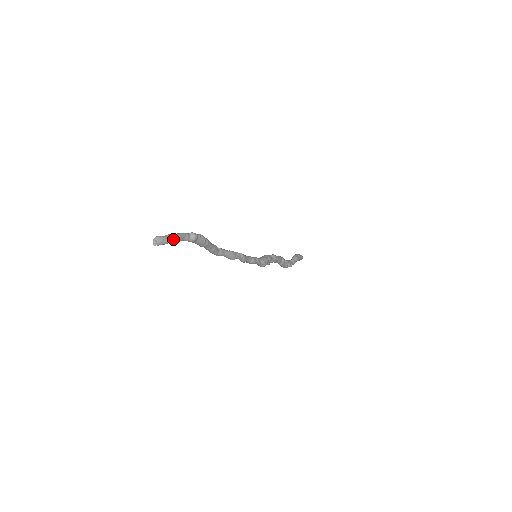
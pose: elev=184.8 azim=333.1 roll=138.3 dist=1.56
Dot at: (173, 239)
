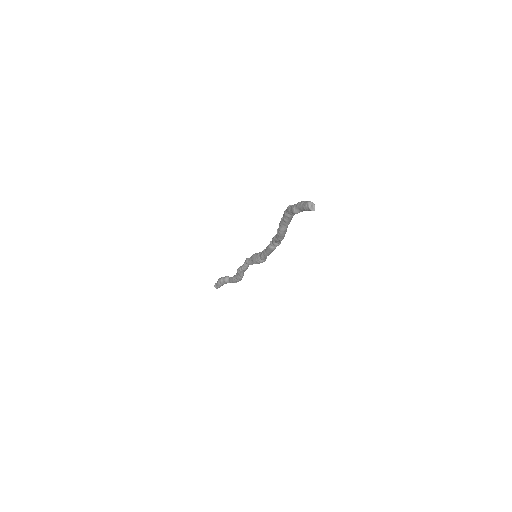
Dot at: occluded
